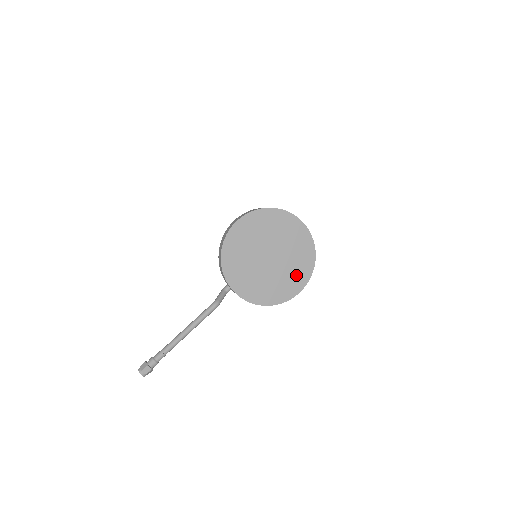
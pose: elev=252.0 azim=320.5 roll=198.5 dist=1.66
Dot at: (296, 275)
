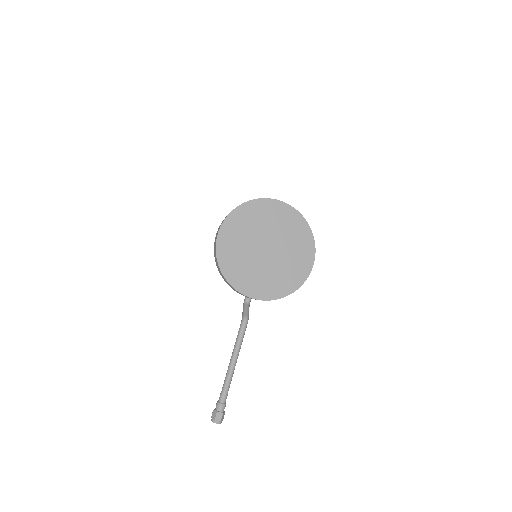
Dot at: (301, 250)
